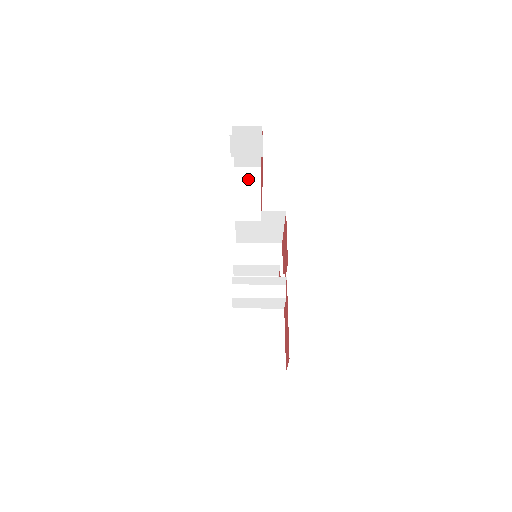
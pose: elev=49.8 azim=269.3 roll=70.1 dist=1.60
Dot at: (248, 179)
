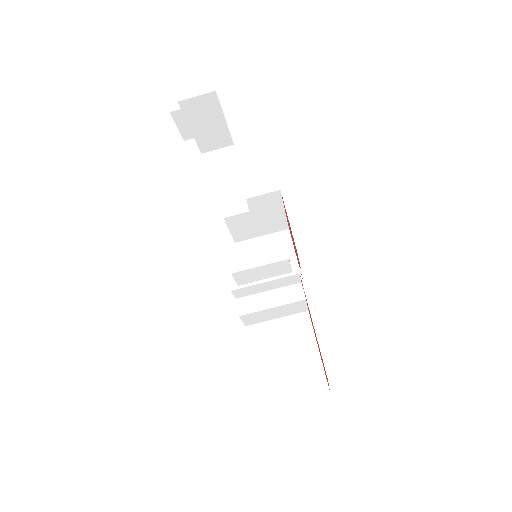
Dot at: (221, 164)
